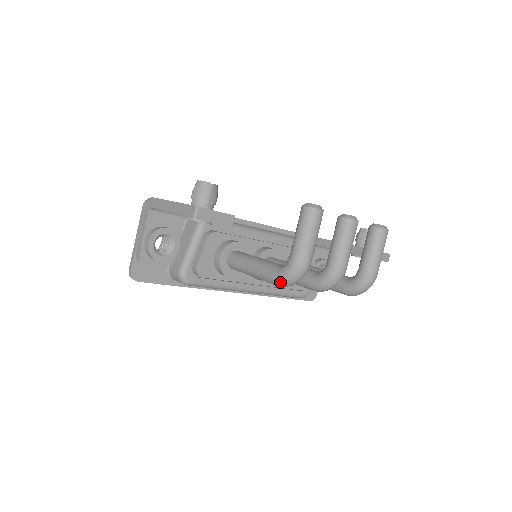
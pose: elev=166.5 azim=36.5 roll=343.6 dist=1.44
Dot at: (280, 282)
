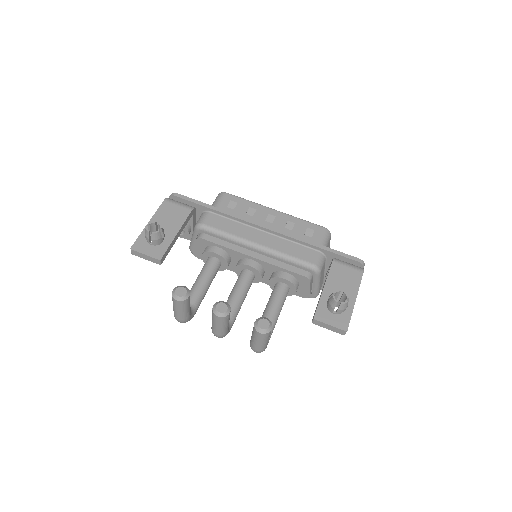
Dot at: occluded
